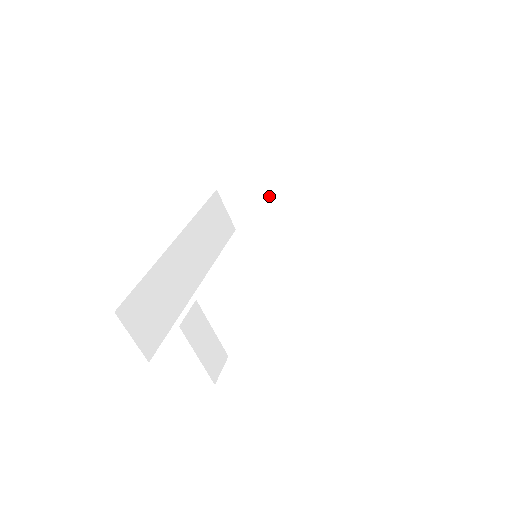
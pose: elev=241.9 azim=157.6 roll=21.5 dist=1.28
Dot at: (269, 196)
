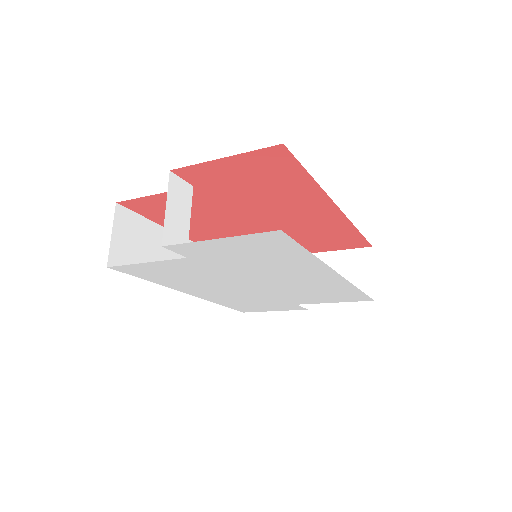
Dot at: occluded
